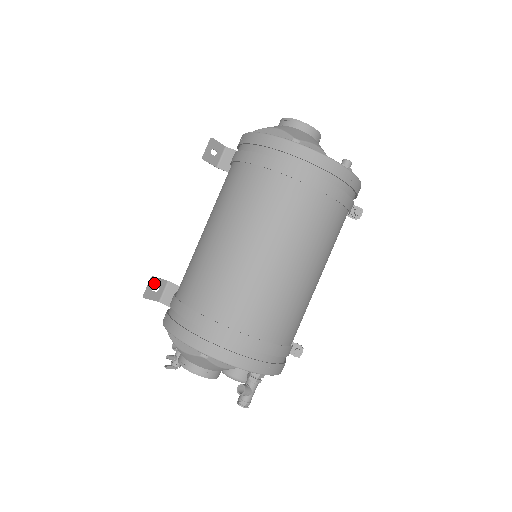
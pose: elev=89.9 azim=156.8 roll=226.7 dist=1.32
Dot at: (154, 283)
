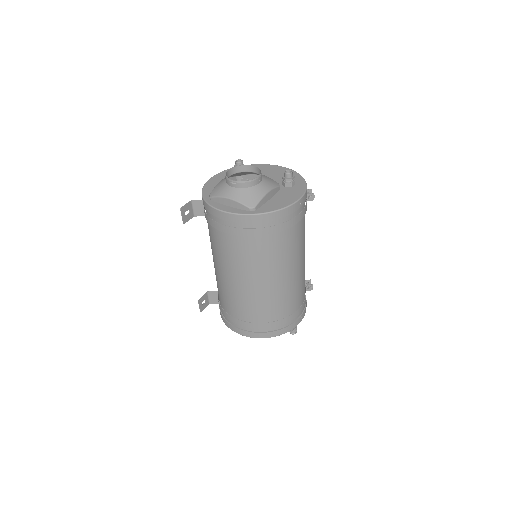
Dot at: (201, 301)
